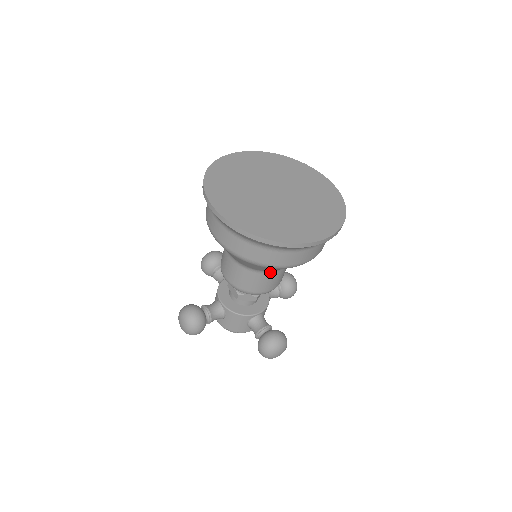
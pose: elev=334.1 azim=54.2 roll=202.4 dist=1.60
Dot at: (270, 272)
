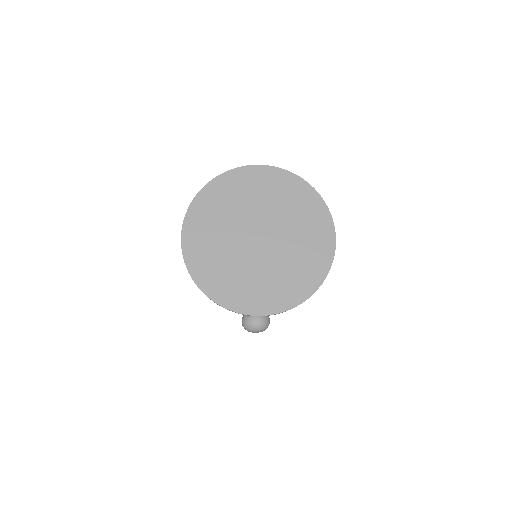
Dot at: occluded
